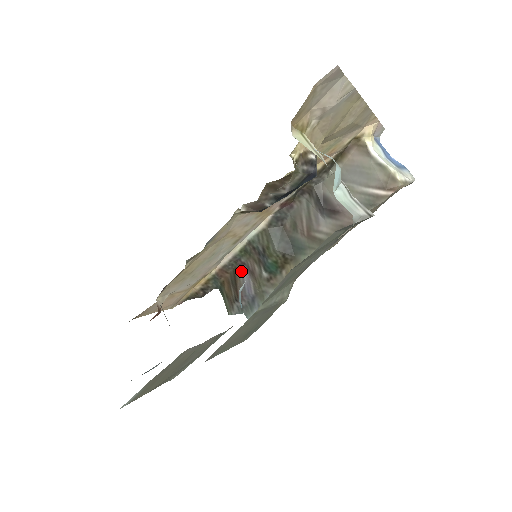
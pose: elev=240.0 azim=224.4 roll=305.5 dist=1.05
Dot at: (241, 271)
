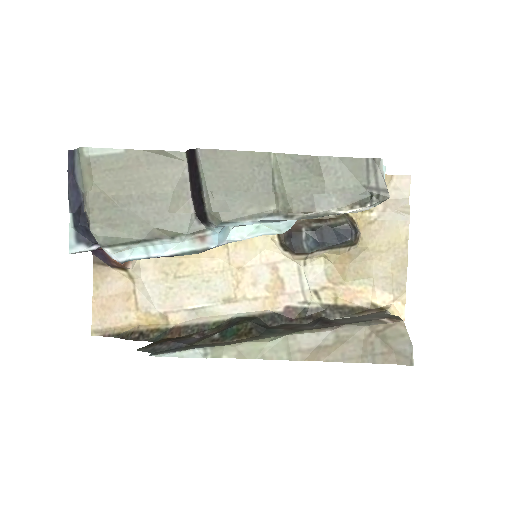
Dot at: (193, 338)
